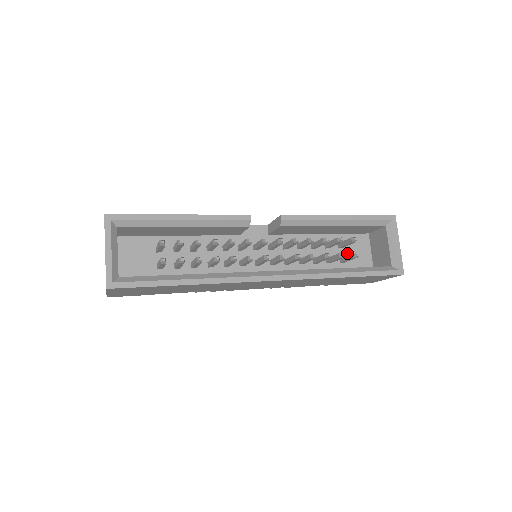
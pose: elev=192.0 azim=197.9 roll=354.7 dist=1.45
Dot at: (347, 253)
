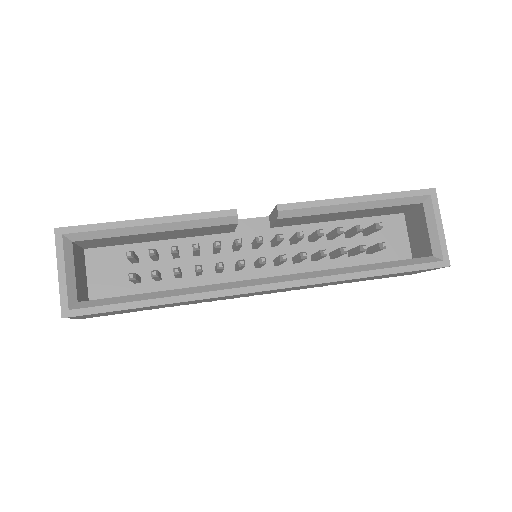
Dot at: (375, 241)
